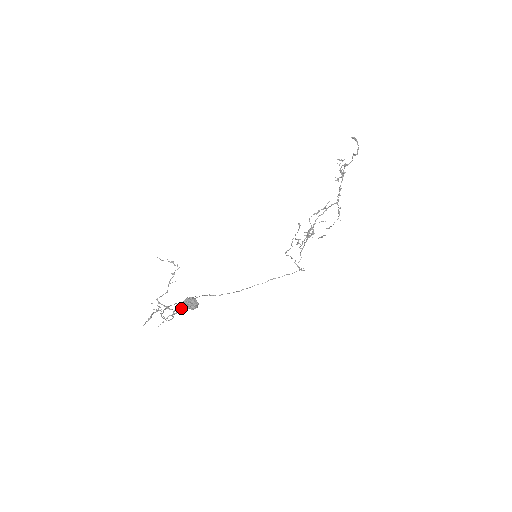
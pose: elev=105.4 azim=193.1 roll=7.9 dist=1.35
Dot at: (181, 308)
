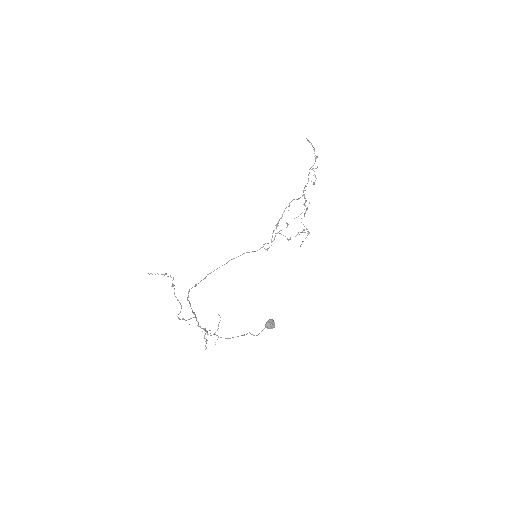
Dot at: (262, 330)
